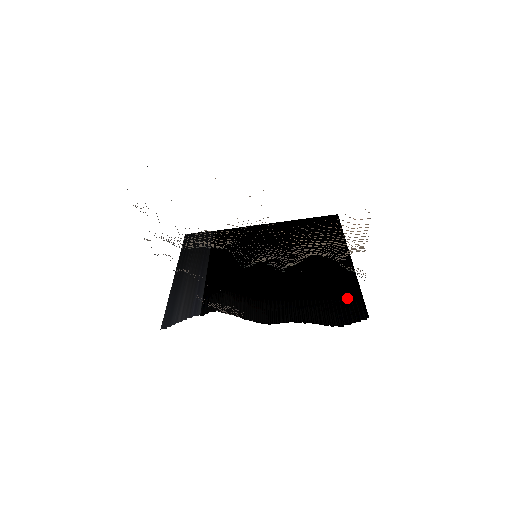
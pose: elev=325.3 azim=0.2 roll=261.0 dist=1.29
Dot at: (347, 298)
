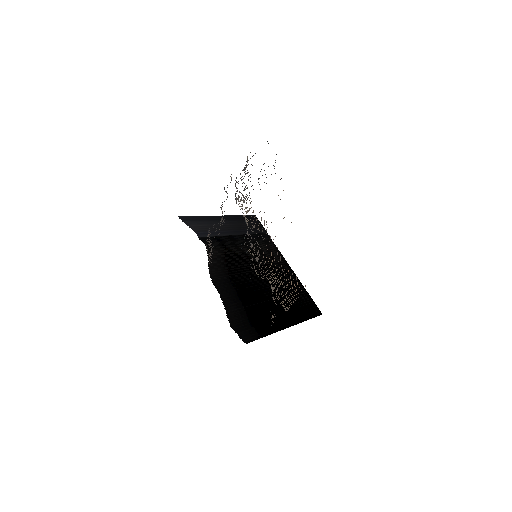
Dot at: (255, 328)
